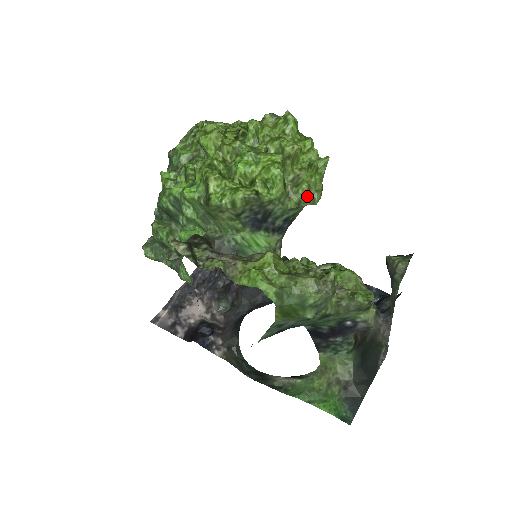
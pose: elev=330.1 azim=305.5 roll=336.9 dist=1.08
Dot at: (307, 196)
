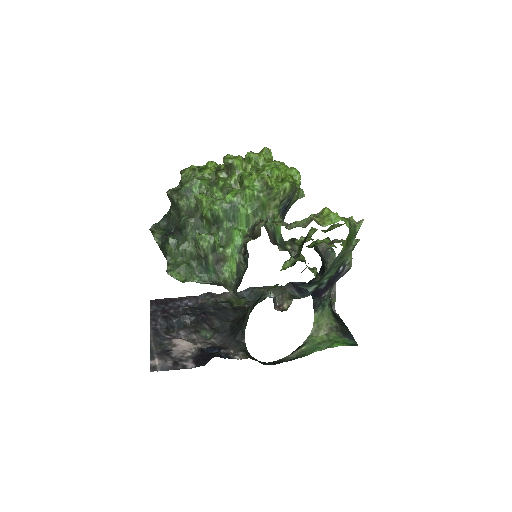
Dot at: (299, 192)
